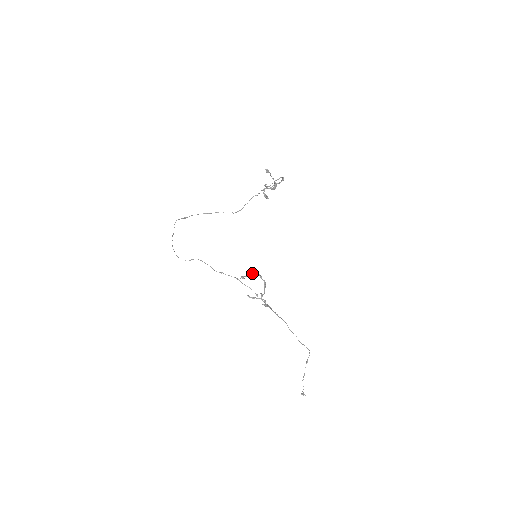
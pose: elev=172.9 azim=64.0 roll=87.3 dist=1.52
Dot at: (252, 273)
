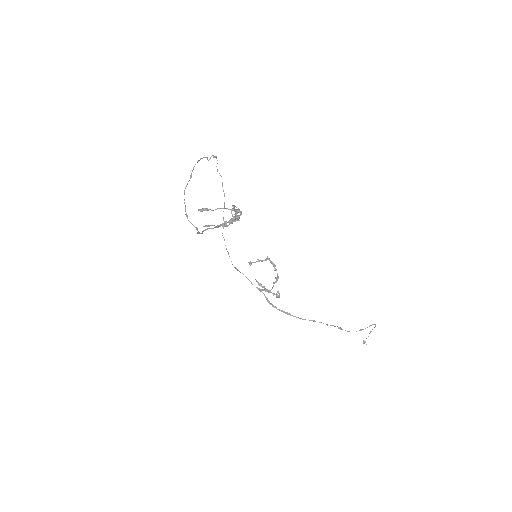
Dot at: (266, 259)
